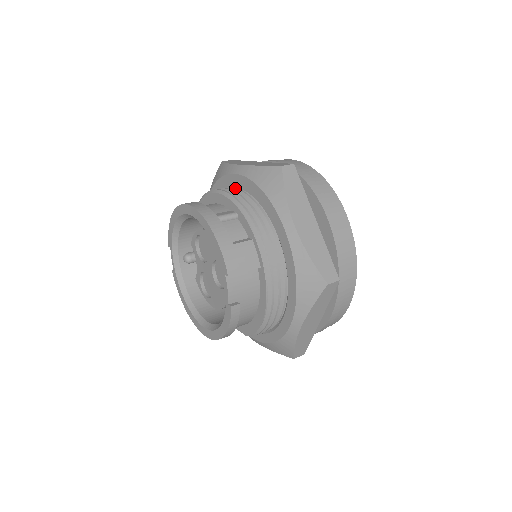
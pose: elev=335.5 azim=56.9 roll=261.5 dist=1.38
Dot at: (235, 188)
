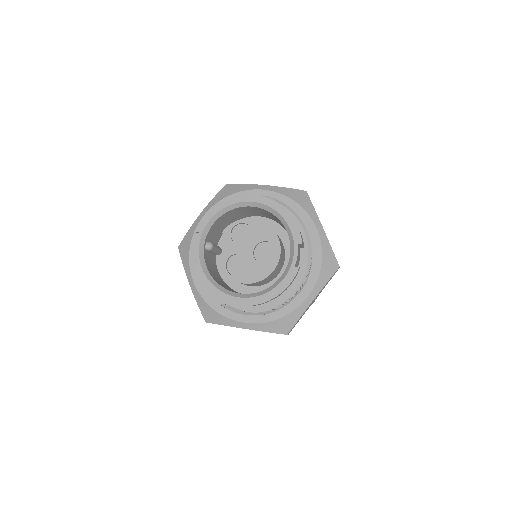
Dot at: occluded
